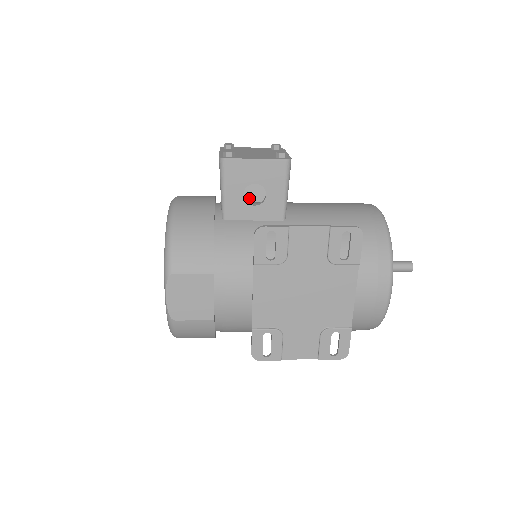
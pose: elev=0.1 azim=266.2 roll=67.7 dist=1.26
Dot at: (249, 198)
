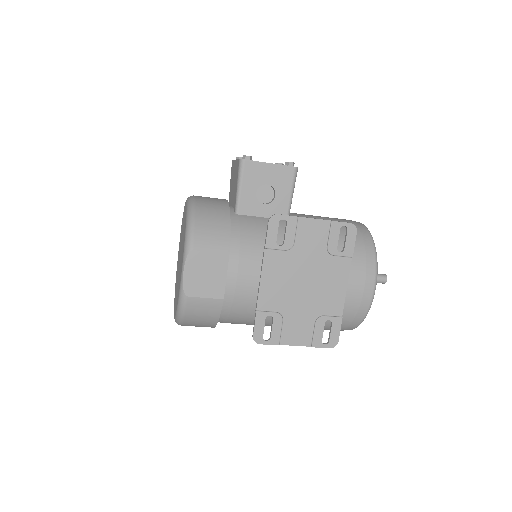
Dot at: occluded
